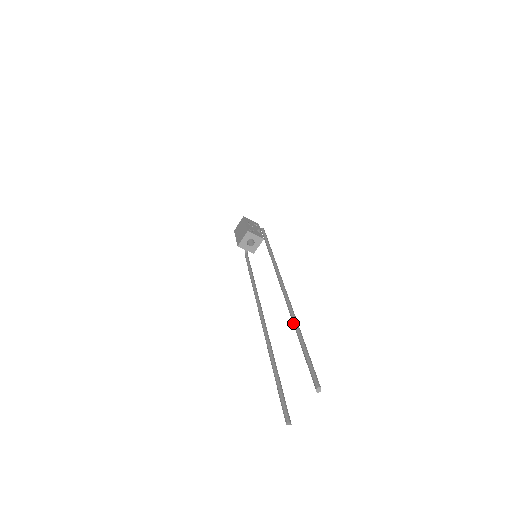
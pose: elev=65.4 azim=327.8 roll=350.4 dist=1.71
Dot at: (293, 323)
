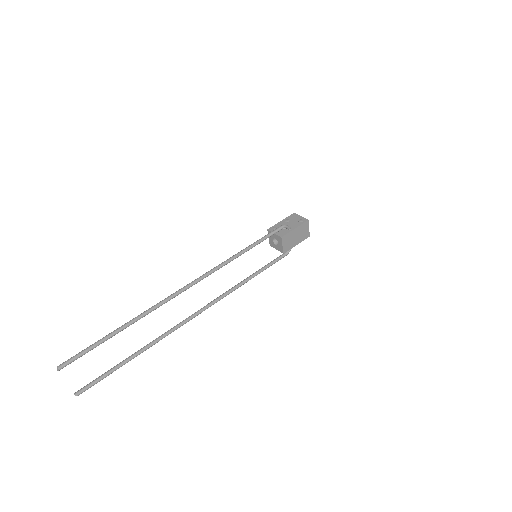
Dot at: (135, 318)
